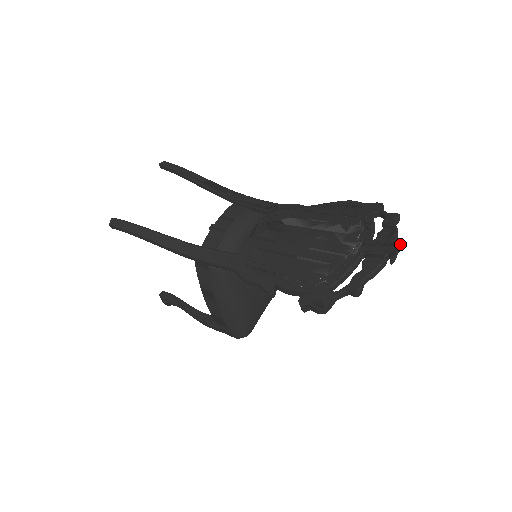
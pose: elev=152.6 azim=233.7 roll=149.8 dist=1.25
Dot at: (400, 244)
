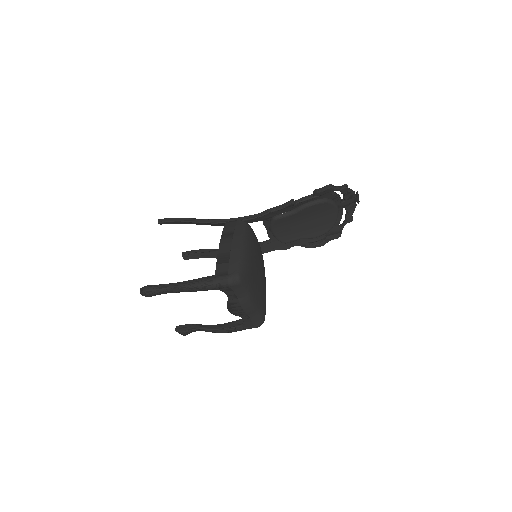
Dot at: occluded
